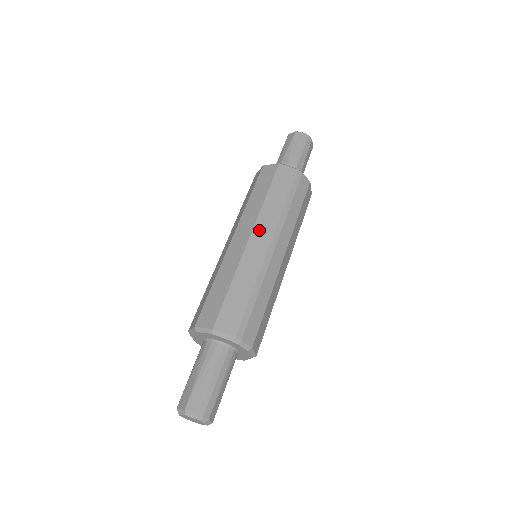
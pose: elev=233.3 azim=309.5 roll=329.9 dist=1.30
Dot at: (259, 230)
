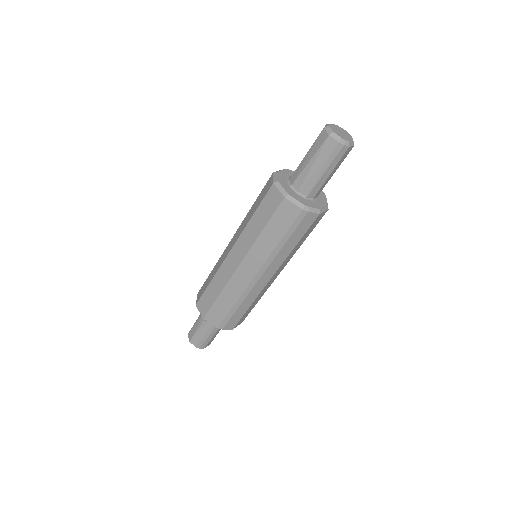
Dot at: (248, 261)
